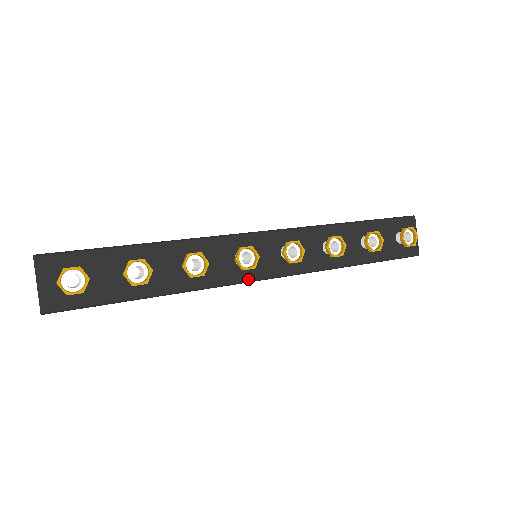
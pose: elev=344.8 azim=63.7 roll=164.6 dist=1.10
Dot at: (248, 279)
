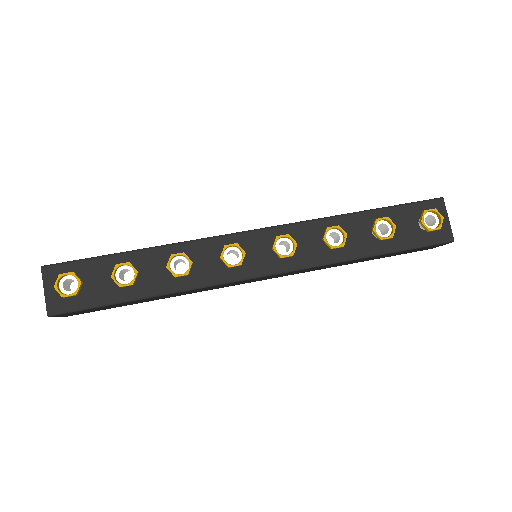
Dot at: (240, 277)
